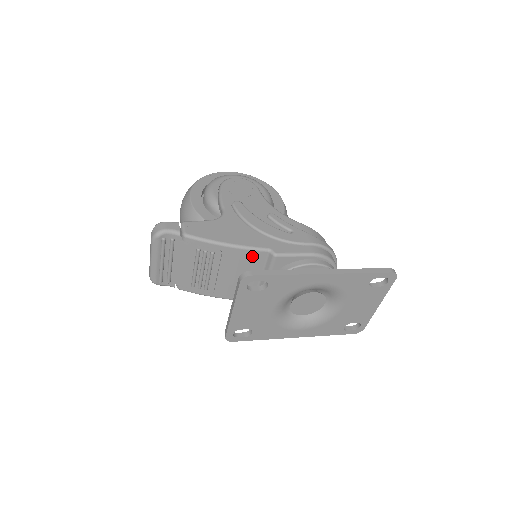
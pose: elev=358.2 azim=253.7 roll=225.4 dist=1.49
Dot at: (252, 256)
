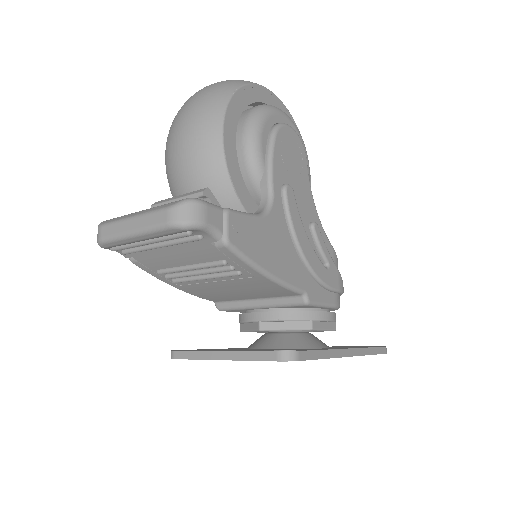
Dot at: (279, 291)
